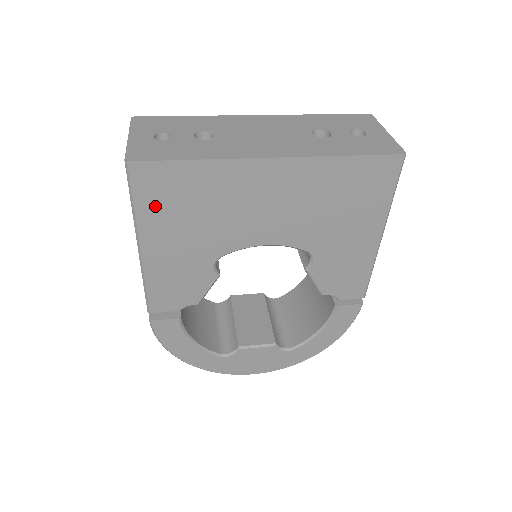
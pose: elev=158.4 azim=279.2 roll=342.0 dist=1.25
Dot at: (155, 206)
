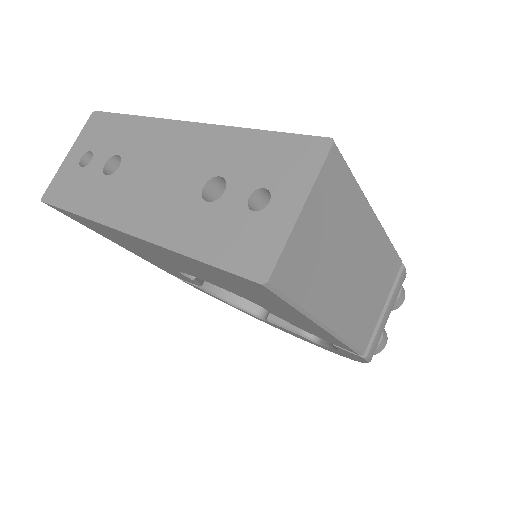
Dot at: (93, 228)
